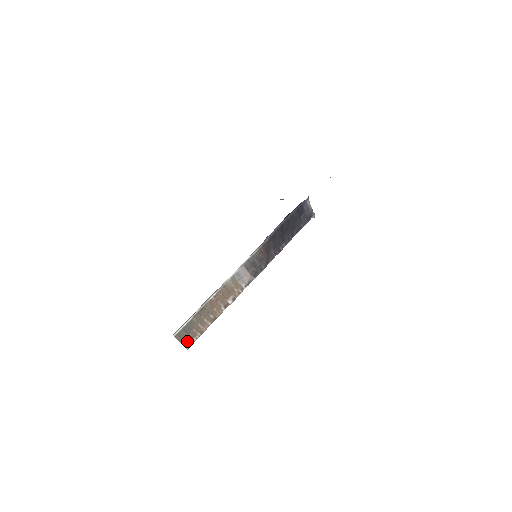
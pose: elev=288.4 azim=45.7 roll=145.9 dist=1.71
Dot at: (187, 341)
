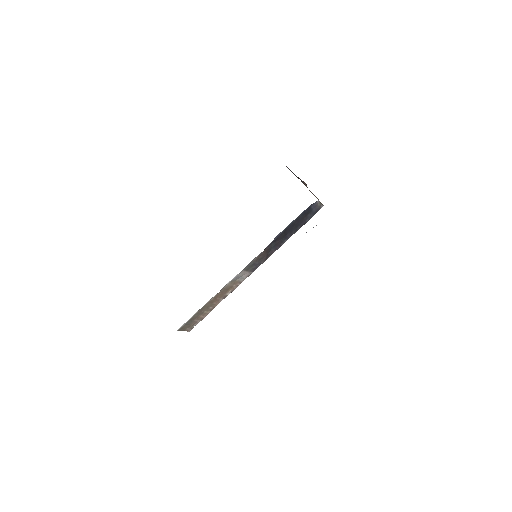
Dot at: (189, 328)
